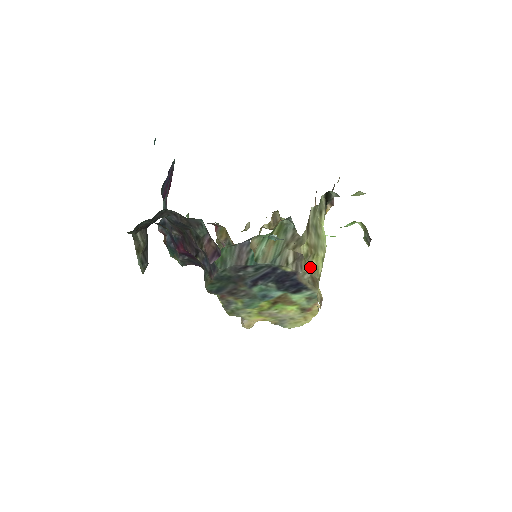
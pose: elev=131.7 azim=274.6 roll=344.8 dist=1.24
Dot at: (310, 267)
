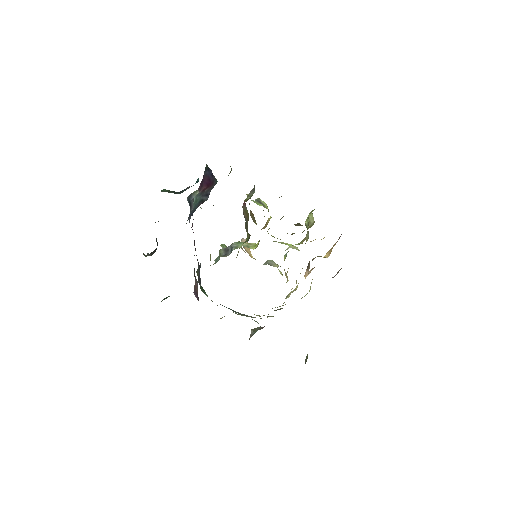
Dot at: occluded
